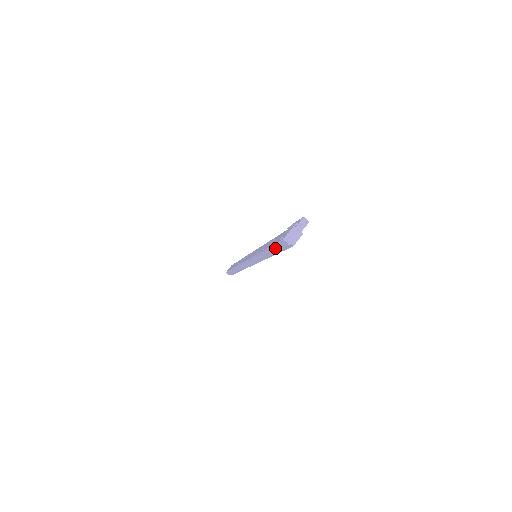
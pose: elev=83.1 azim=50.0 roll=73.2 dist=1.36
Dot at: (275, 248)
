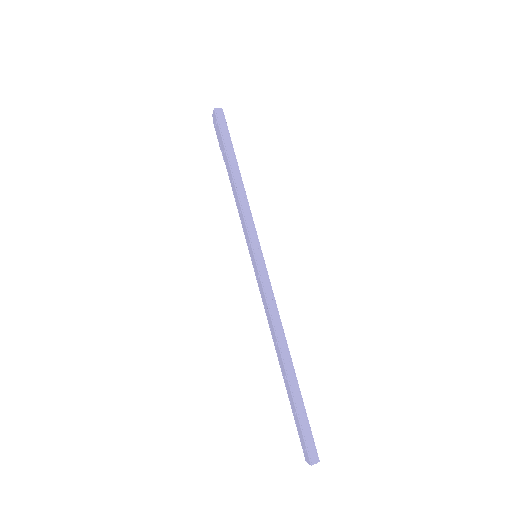
Dot at: (225, 140)
